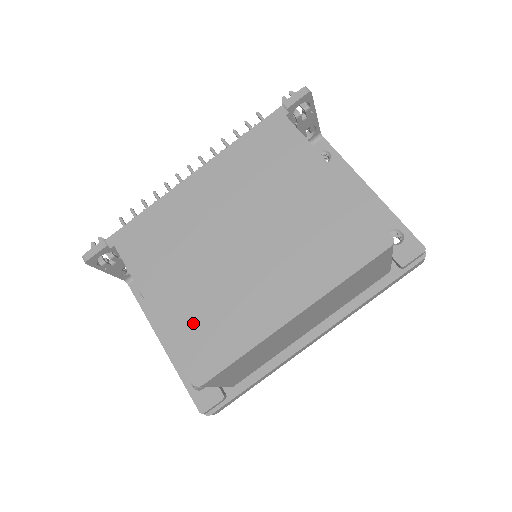
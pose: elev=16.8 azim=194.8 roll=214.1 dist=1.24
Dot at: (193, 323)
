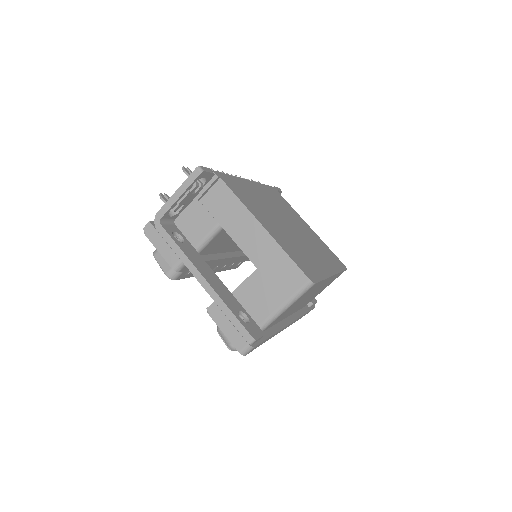
Dot at: (292, 249)
